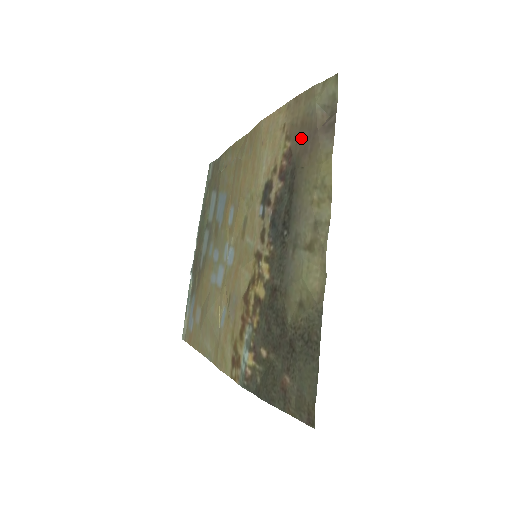
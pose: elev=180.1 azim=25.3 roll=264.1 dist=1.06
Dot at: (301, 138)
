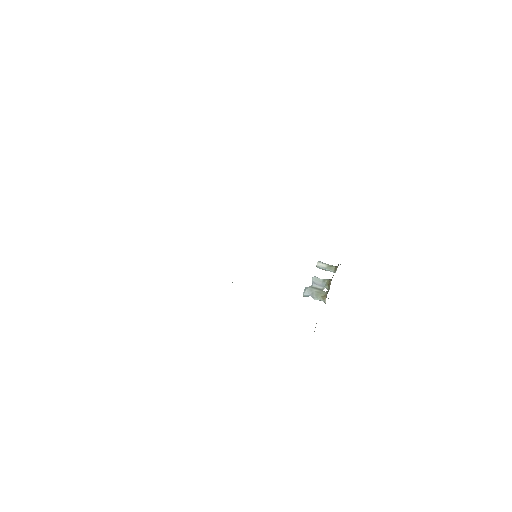
Dot at: occluded
